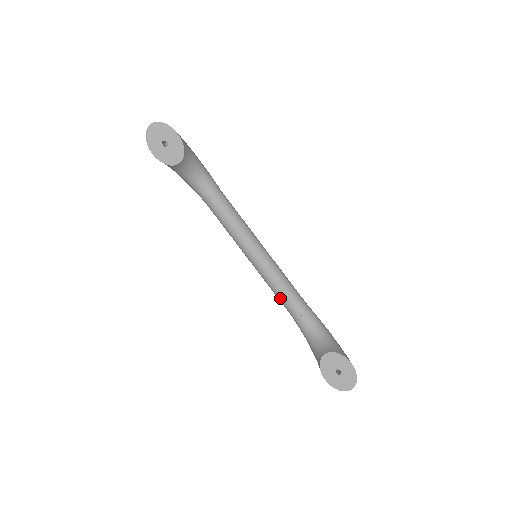
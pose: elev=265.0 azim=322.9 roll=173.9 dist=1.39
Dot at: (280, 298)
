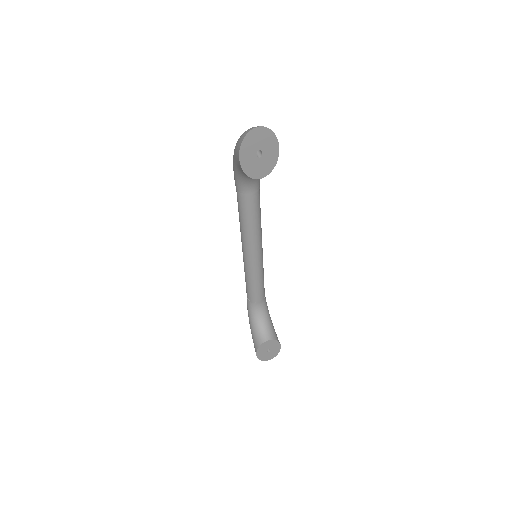
Dot at: (250, 286)
